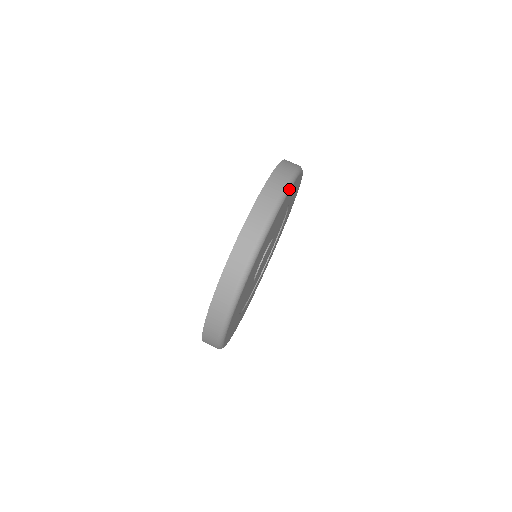
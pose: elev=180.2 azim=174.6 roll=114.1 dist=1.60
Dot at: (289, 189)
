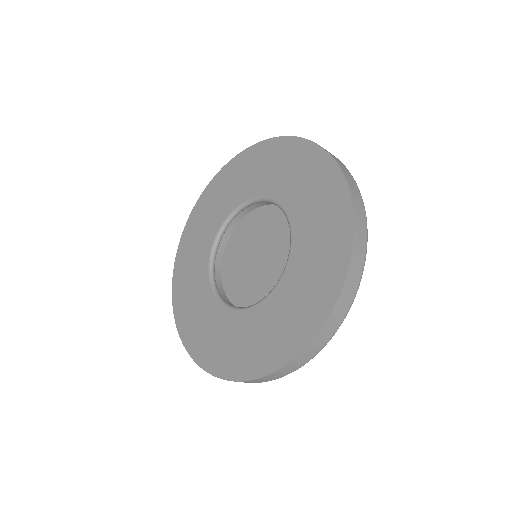
Dot at: occluded
